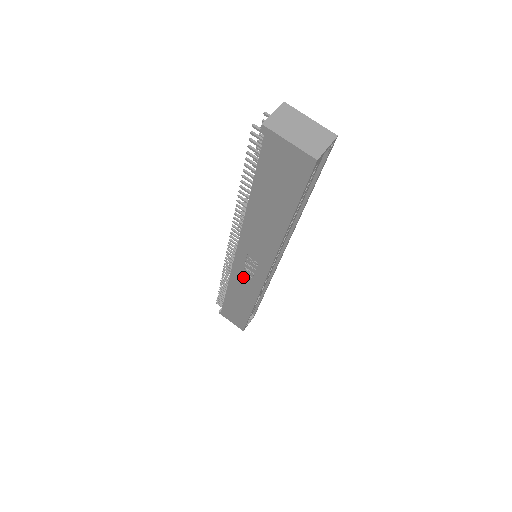
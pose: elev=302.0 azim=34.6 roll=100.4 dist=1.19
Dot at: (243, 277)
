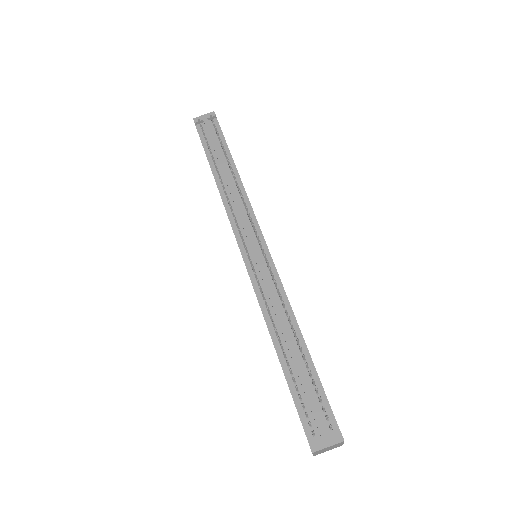
Dot at: occluded
